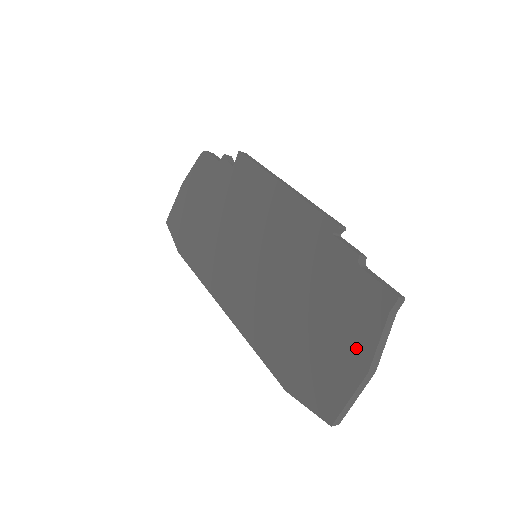
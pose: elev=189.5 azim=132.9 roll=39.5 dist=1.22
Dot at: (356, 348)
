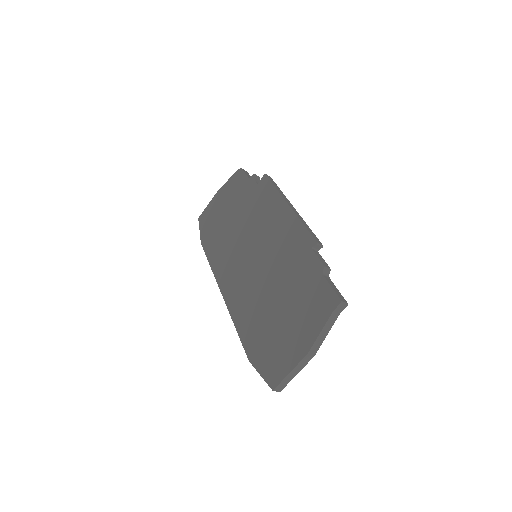
Dot at: (305, 334)
